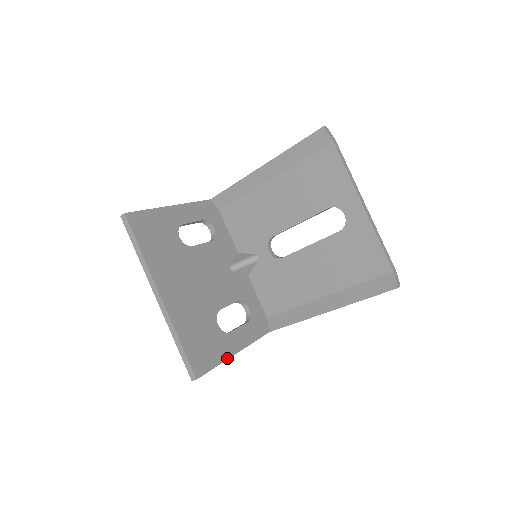
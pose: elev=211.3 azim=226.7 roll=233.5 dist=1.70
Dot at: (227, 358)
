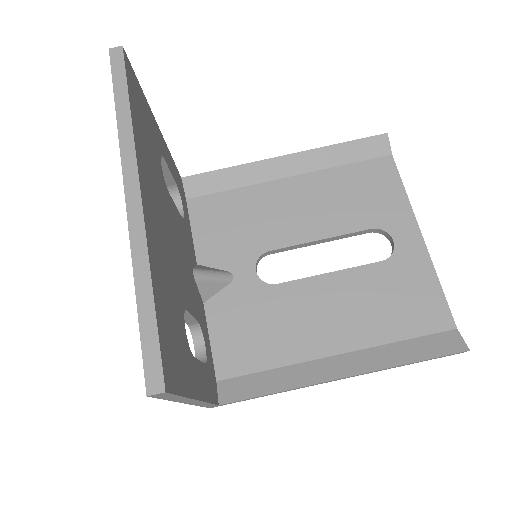
Dot at: (192, 396)
